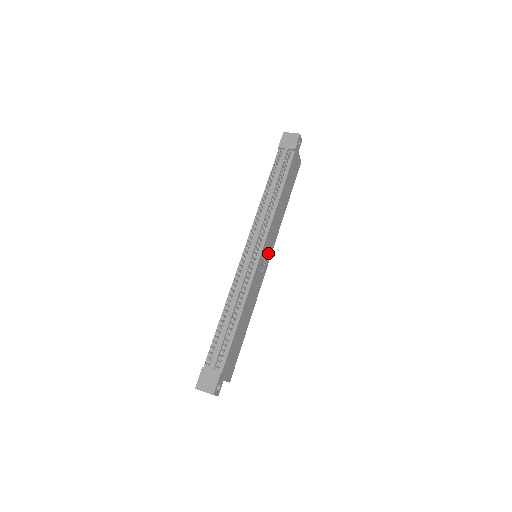
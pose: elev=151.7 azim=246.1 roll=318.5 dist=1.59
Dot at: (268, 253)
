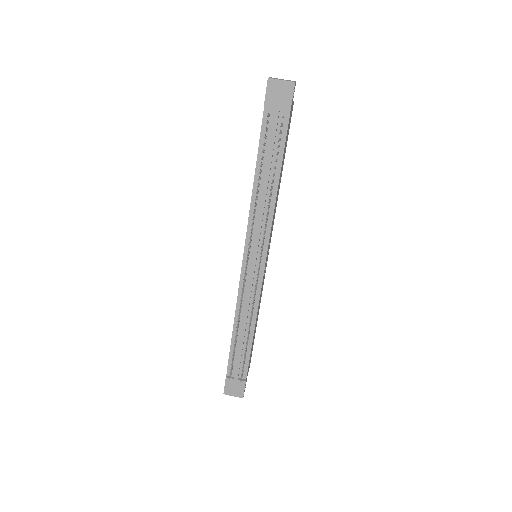
Dot at: occluded
